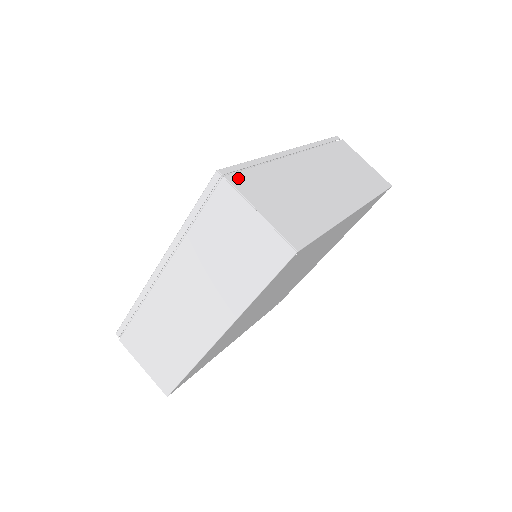
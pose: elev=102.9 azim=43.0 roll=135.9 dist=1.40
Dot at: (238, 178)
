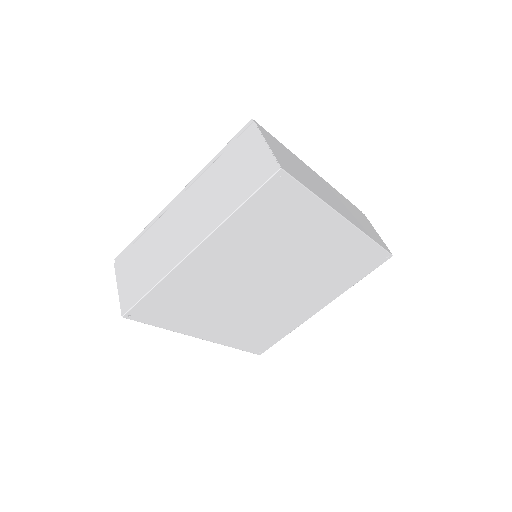
Dot at: (264, 131)
